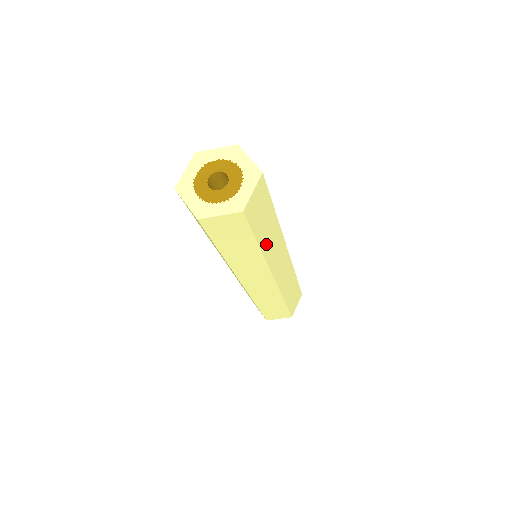
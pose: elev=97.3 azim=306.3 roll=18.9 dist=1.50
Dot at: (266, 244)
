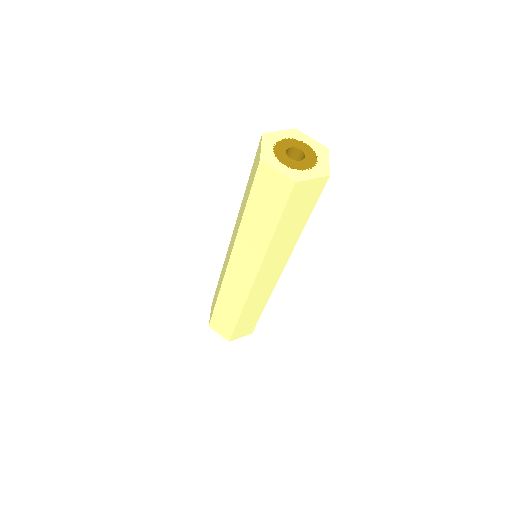
Dot at: (279, 238)
